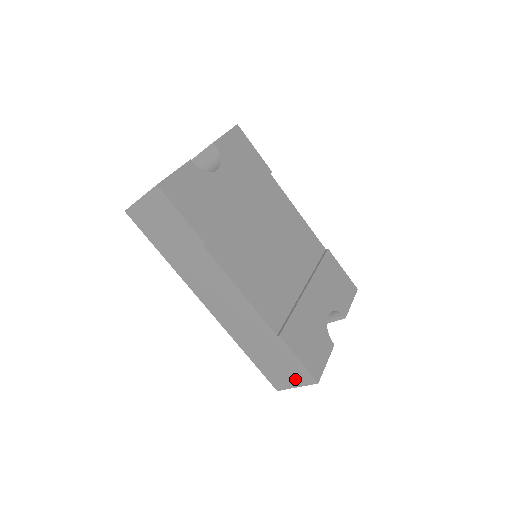
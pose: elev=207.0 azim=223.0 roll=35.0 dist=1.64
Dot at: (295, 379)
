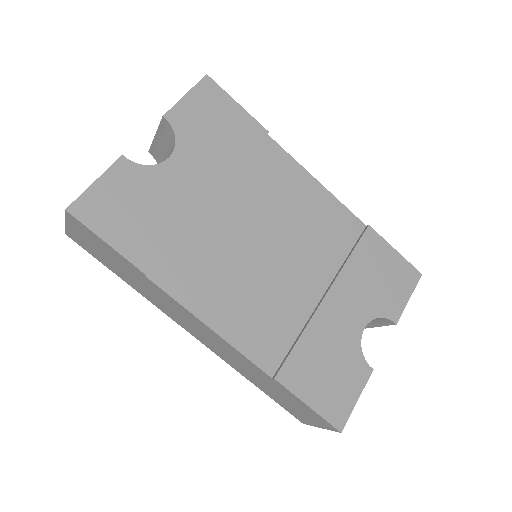
Dot at: (314, 421)
